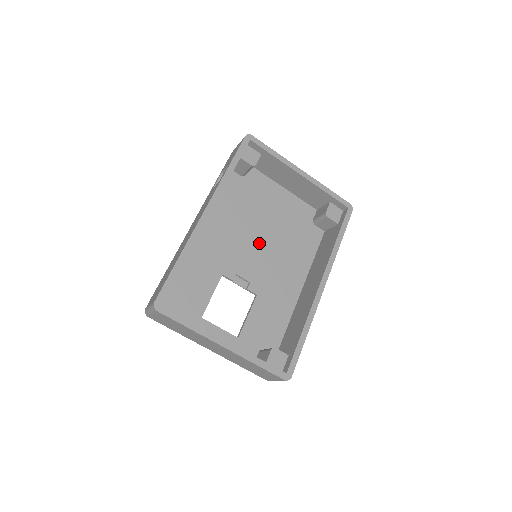
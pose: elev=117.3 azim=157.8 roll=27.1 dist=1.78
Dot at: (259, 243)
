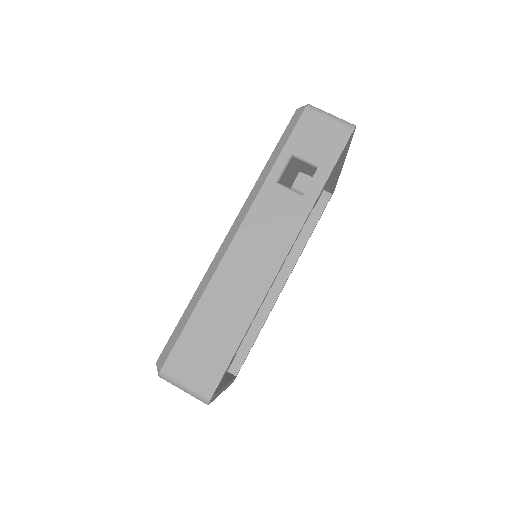
Dot at: occluded
